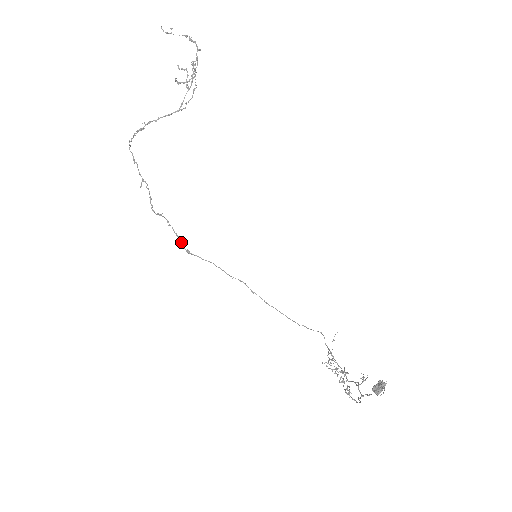
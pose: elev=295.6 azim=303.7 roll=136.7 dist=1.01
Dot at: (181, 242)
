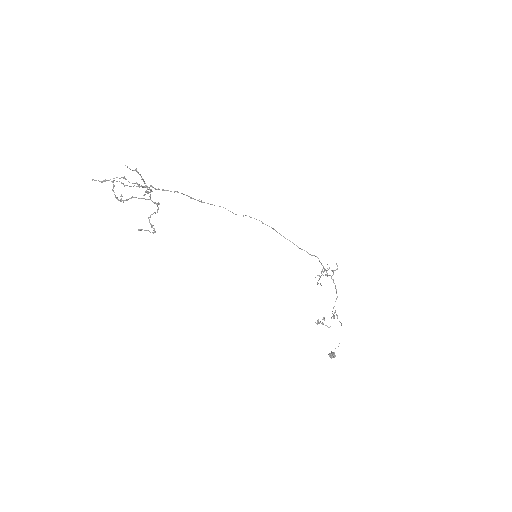
Dot at: occluded
